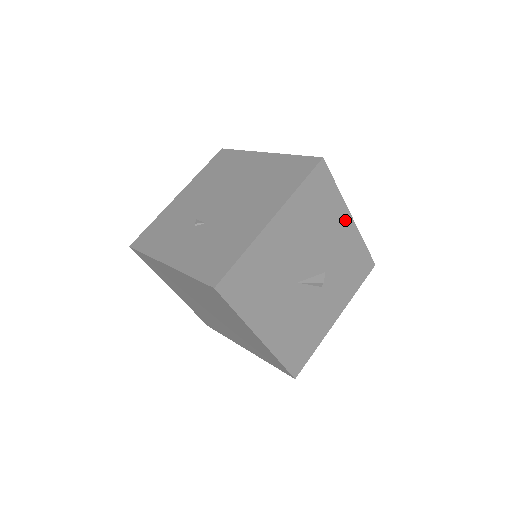
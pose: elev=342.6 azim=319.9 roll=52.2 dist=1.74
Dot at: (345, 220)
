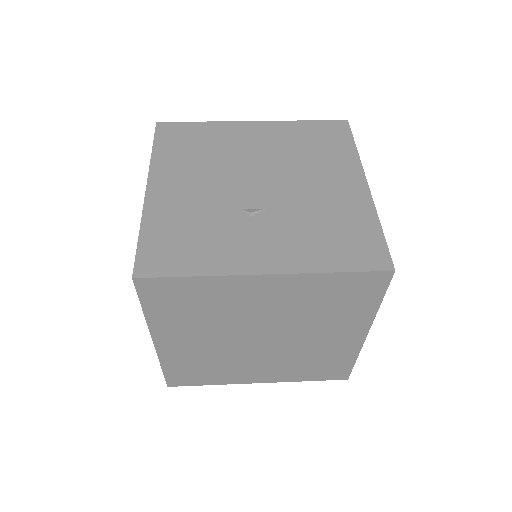
Dot at: occluded
